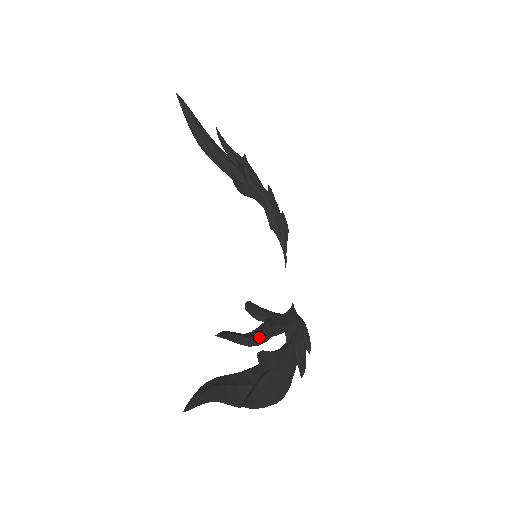
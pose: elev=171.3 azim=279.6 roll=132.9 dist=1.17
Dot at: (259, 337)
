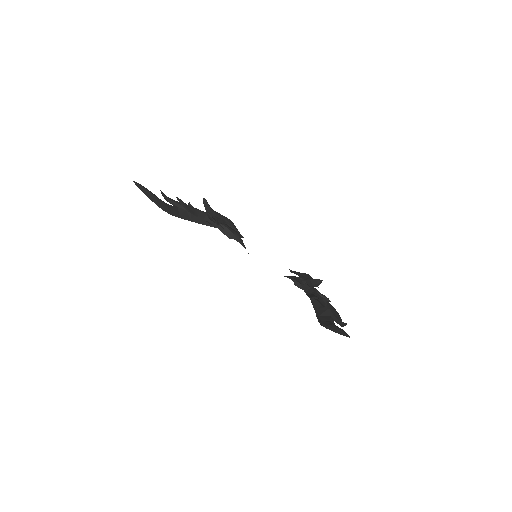
Dot at: (314, 291)
